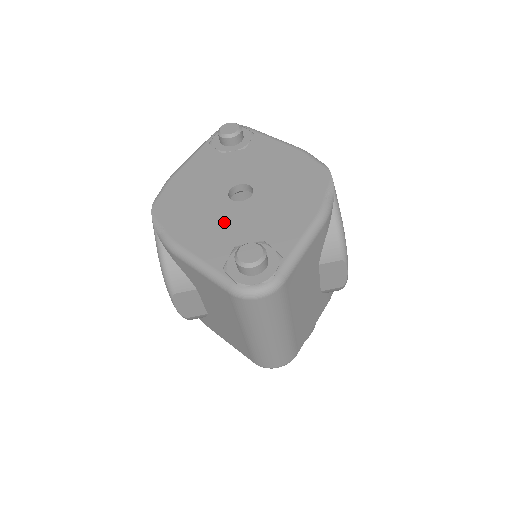
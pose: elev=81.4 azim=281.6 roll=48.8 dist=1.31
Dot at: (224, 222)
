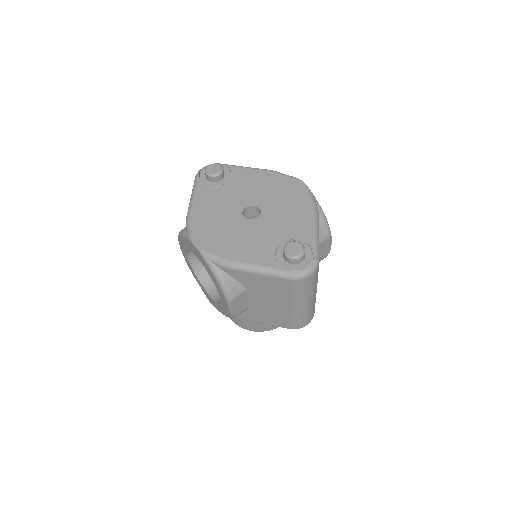
Dot at: (255, 236)
